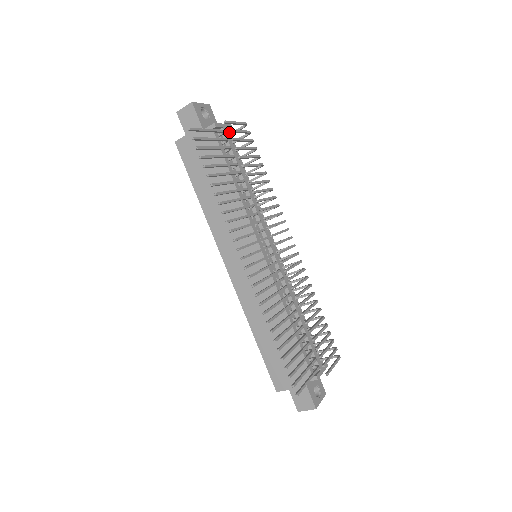
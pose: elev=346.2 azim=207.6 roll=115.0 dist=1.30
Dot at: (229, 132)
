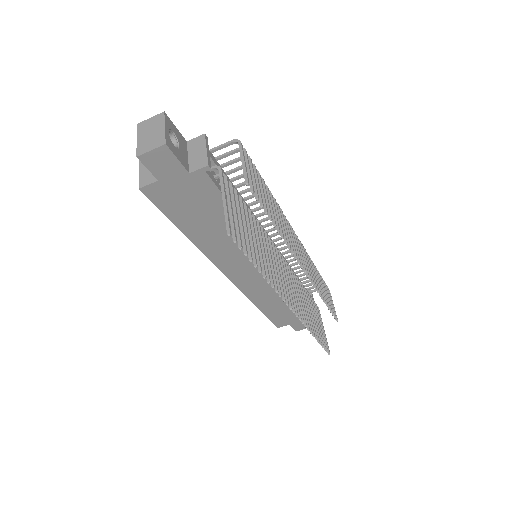
Dot at: (251, 191)
